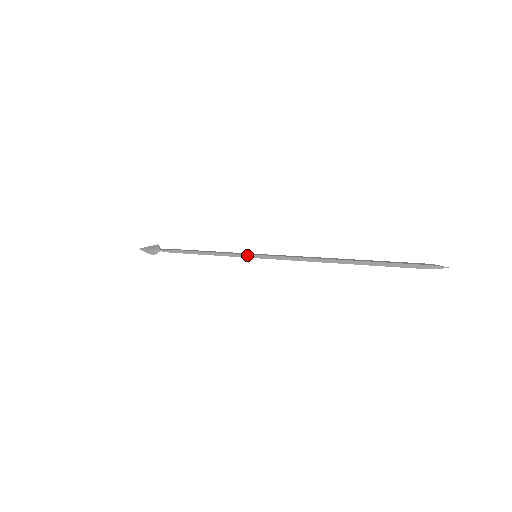
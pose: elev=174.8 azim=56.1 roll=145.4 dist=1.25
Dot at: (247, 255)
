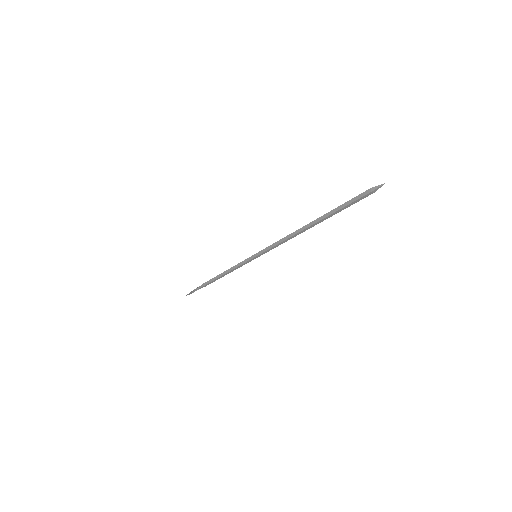
Dot at: (250, 258)
